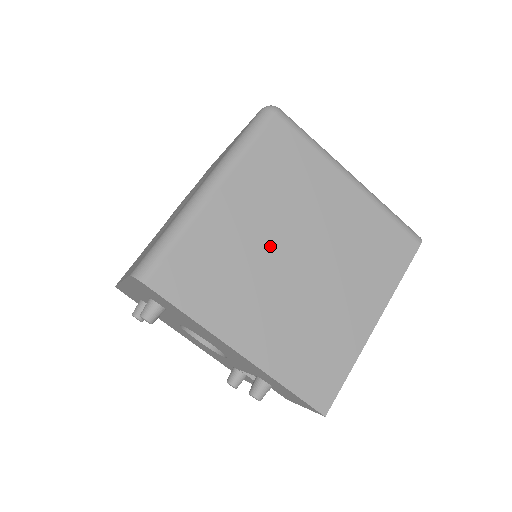
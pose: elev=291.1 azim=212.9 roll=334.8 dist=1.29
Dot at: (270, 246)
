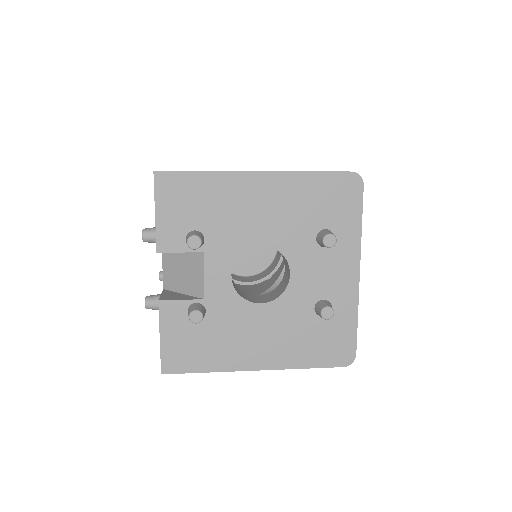
Dot at: occluded
